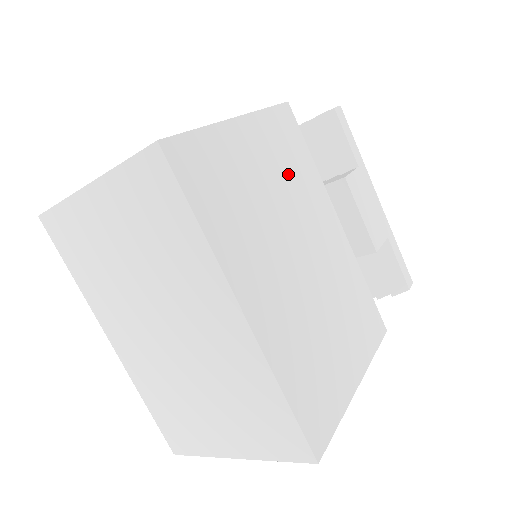
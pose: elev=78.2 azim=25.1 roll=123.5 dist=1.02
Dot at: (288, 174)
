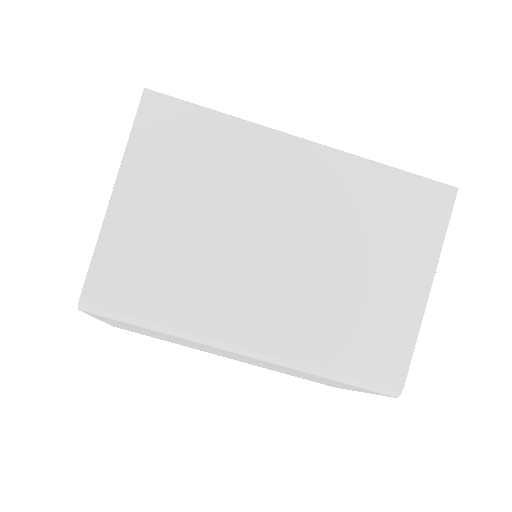
Dot at: occluded
